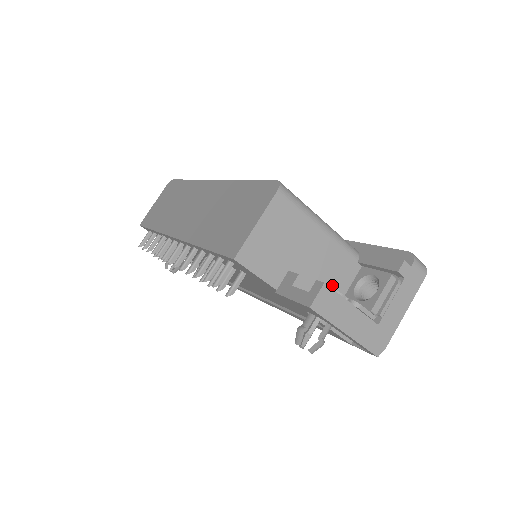
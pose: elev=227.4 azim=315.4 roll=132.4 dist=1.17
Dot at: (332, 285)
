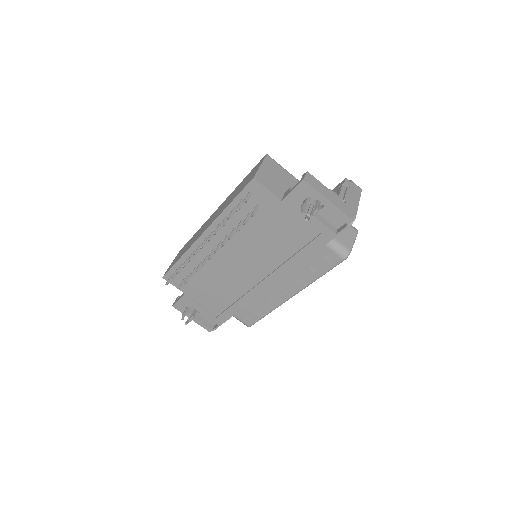
Dot at: occluded
